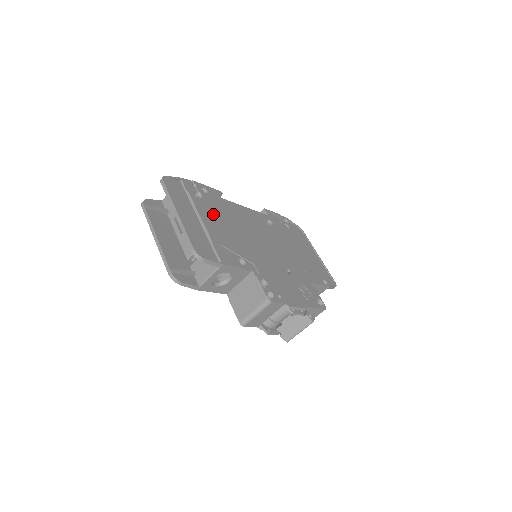
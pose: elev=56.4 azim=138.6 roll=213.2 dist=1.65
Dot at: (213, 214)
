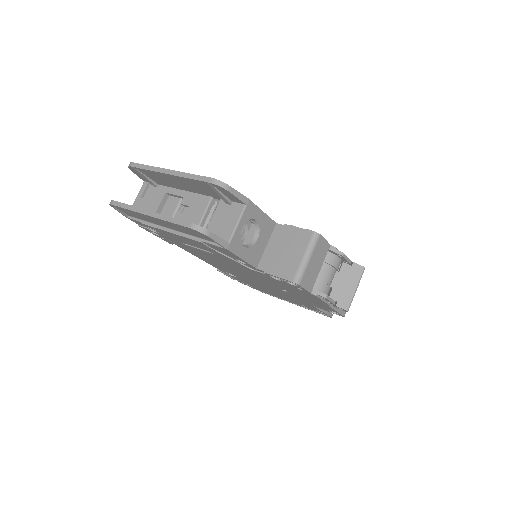
Dot at: occluded
